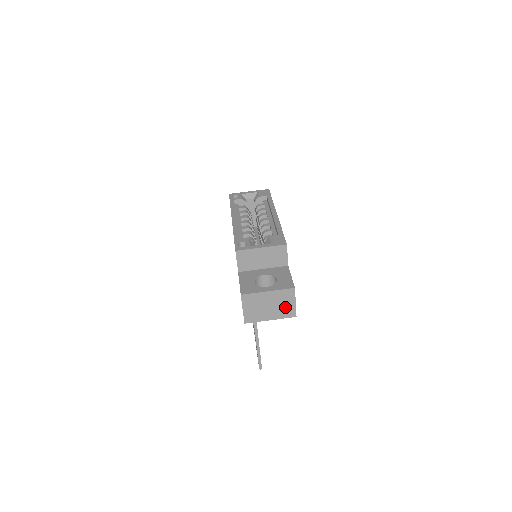
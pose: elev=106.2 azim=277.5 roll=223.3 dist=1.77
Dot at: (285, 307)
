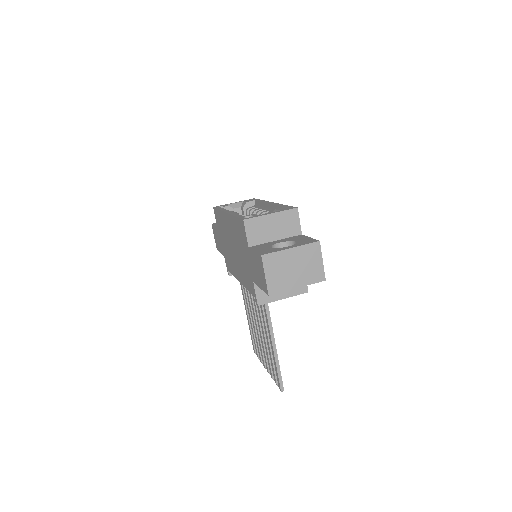
Dot at: (312, 268)
